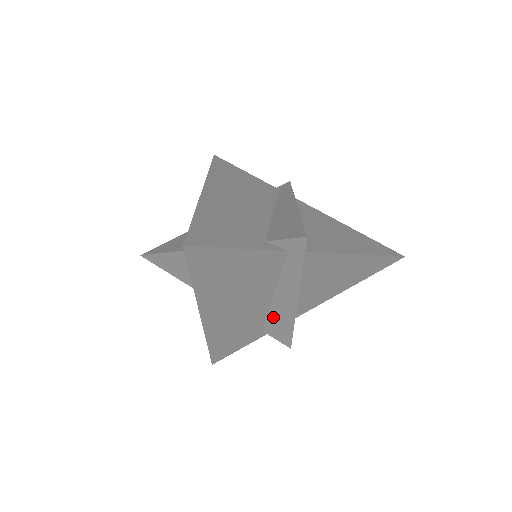
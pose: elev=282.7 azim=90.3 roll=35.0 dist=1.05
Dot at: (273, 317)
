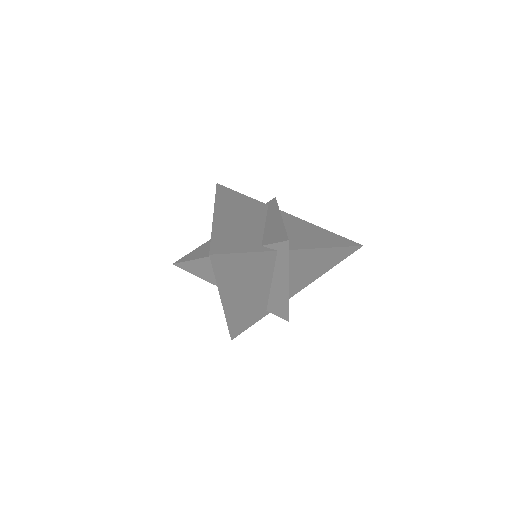
Dot at: (273, 299)
